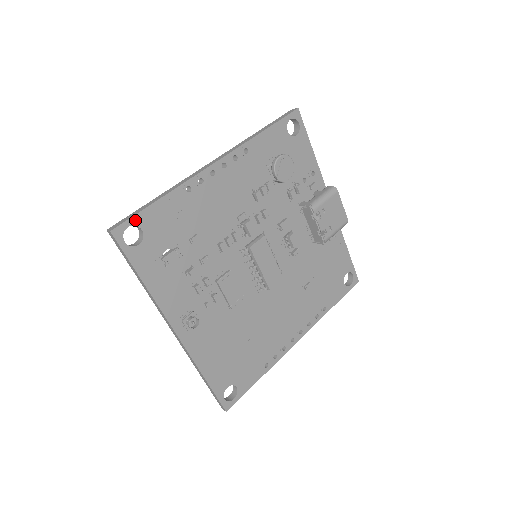
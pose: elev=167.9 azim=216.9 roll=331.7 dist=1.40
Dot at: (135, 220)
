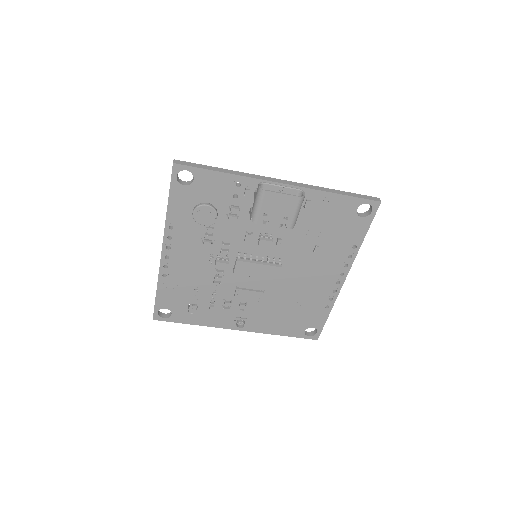
Dot at: (157, 308)
